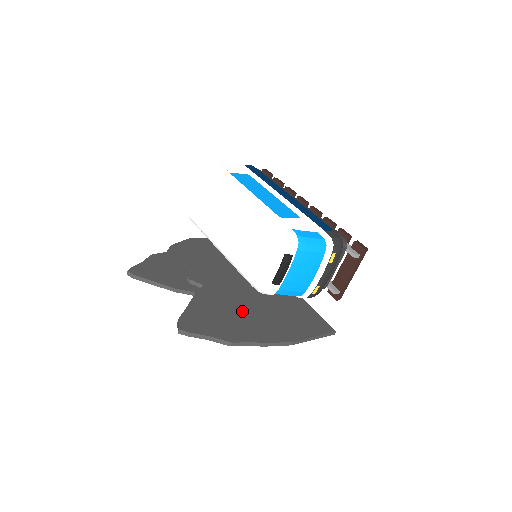
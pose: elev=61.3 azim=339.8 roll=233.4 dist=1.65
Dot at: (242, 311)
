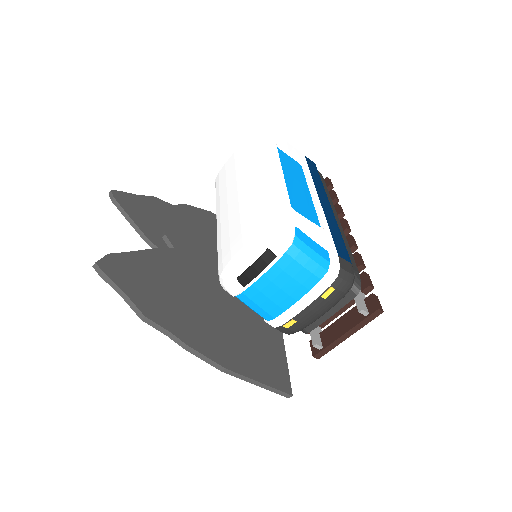
Dot at: (193, 298)
